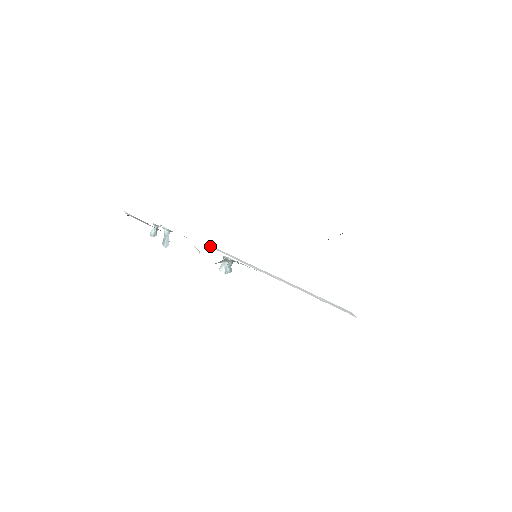
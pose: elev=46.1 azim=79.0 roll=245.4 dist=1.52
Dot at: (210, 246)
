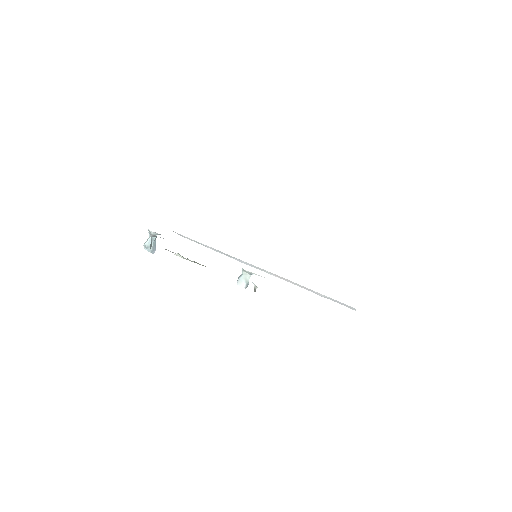
Dot at: occluded
